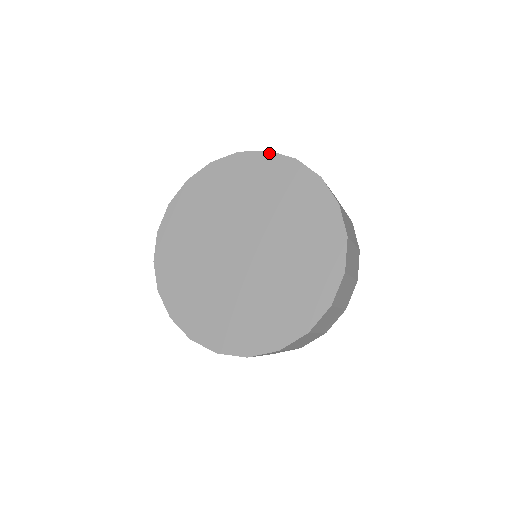
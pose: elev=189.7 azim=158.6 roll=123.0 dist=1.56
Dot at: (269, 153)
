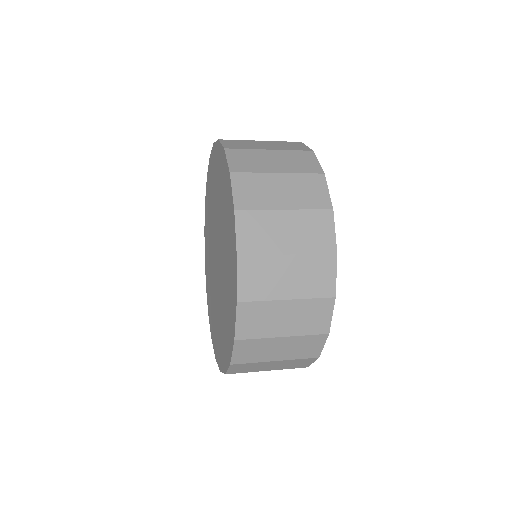
Dot at: (234, 214)
